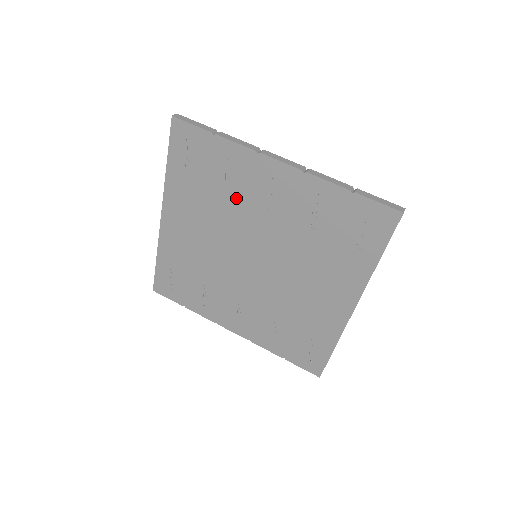
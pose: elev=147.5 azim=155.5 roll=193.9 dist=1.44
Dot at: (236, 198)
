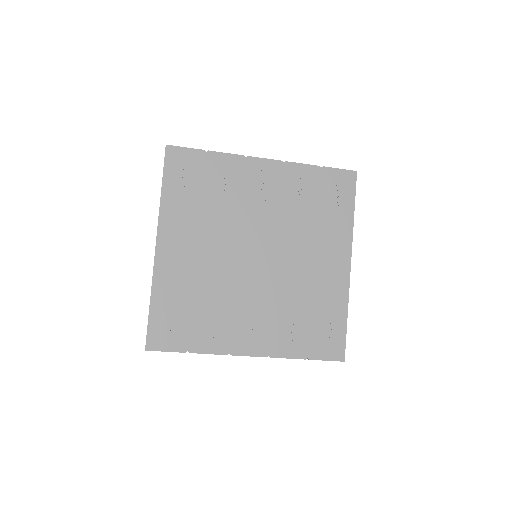
Dot at: (233, 200)
